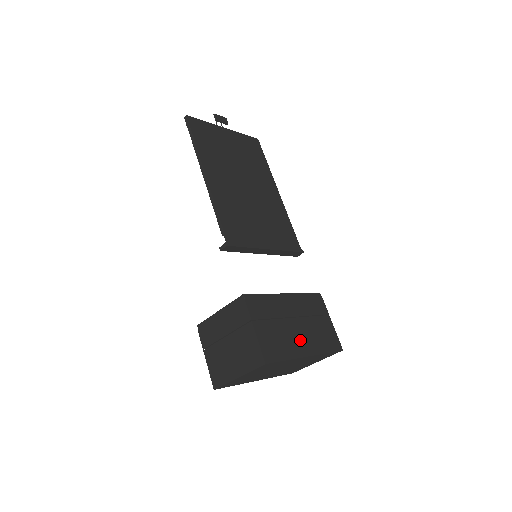
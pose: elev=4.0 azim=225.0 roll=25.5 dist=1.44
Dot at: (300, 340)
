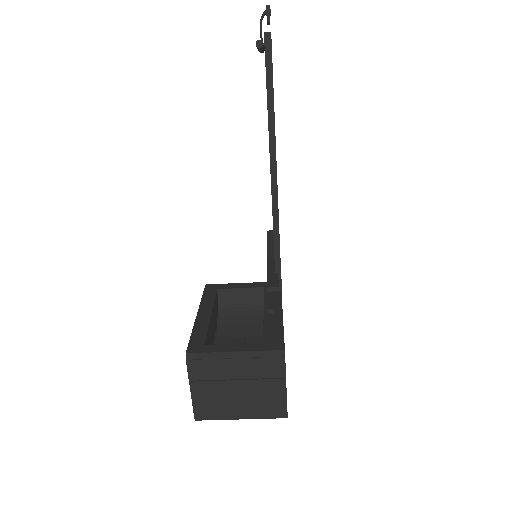
Dot at: occluded
